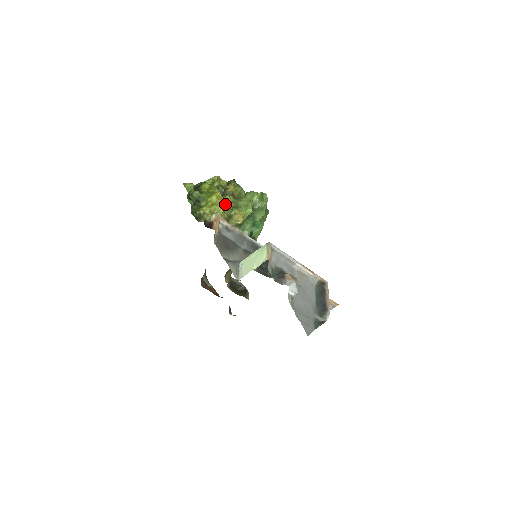
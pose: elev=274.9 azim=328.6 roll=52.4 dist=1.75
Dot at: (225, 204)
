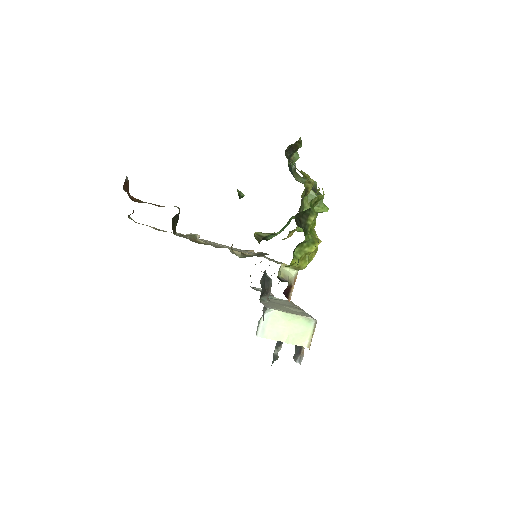
Dot at: occluded
